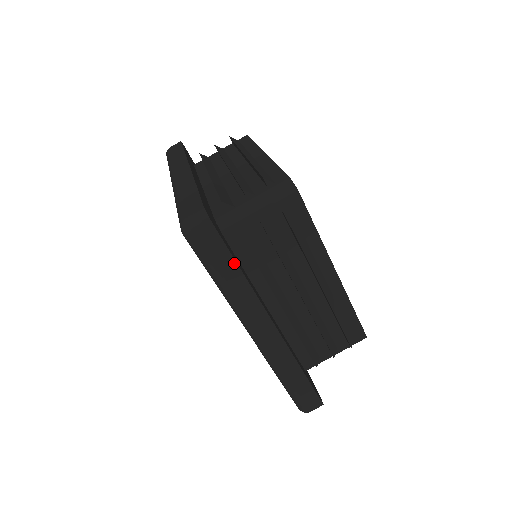
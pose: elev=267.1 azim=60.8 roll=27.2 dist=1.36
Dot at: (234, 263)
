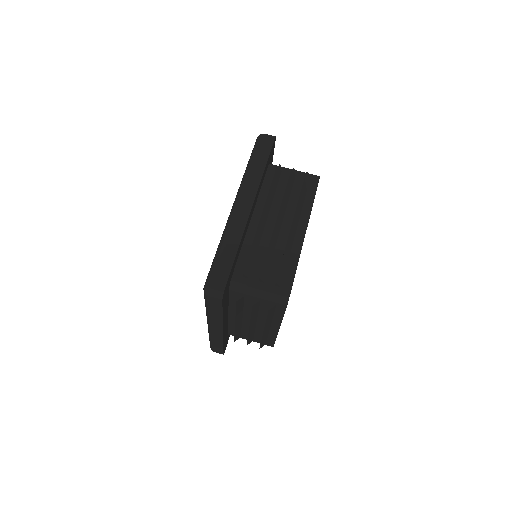
Dot at: (221, 312)
